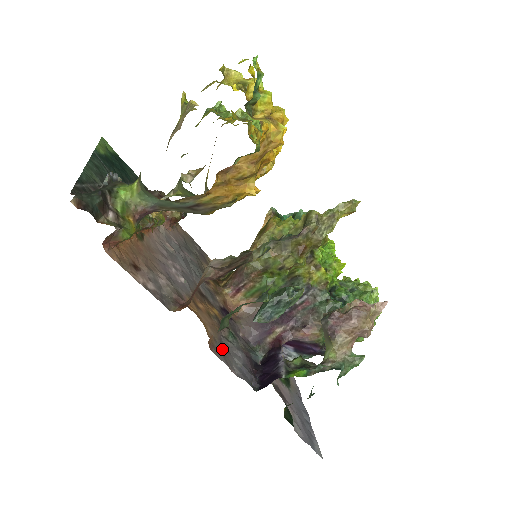
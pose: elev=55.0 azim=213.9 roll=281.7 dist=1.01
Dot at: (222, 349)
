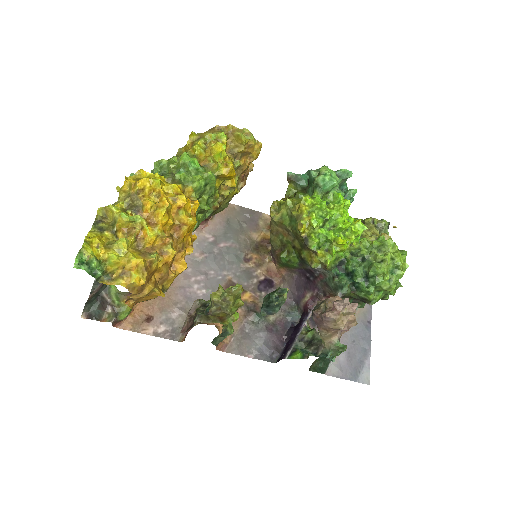
Dot at: (241, 339)
